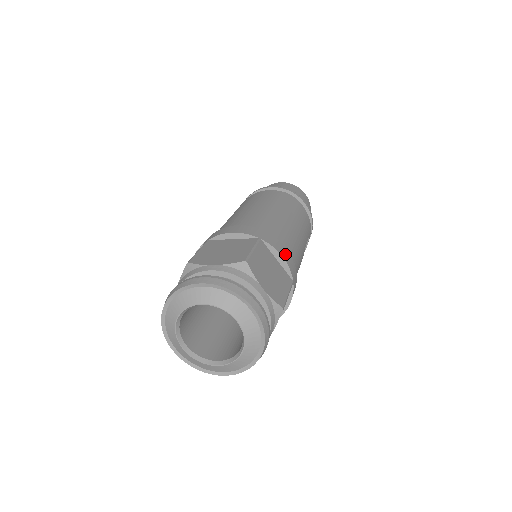
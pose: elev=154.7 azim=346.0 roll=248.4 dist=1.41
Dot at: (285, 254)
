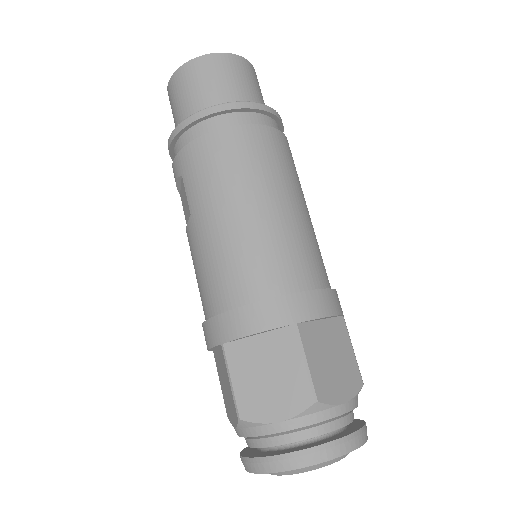
Dot at: (326, 304)
